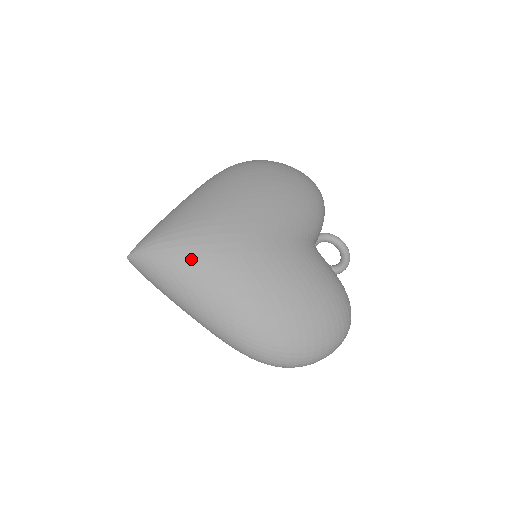
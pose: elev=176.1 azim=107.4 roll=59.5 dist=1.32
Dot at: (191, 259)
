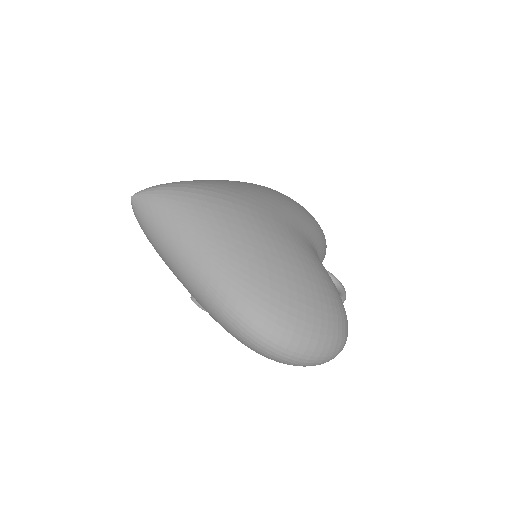
Dot at: (203, 205)
